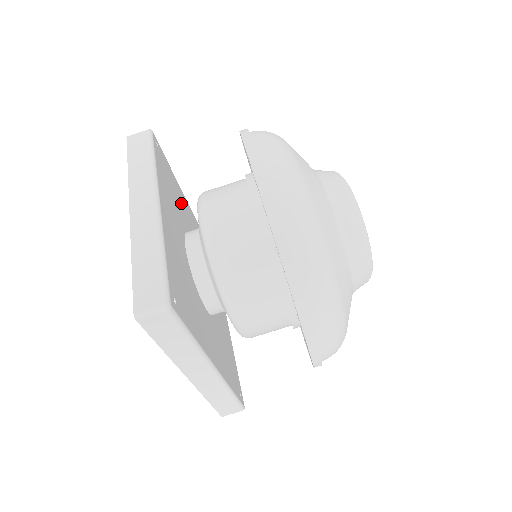
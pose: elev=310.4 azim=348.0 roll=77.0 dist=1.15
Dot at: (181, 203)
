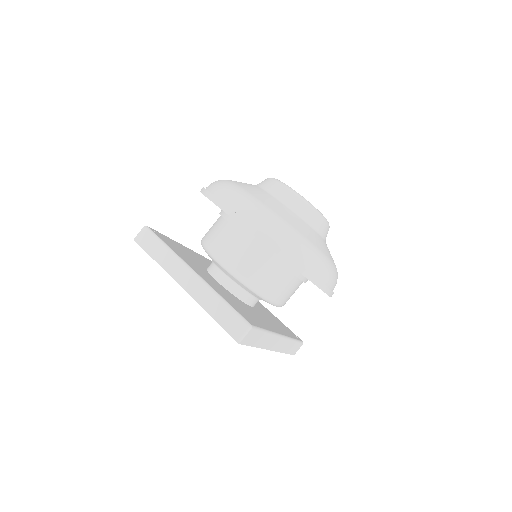
Dot at: (188, 253)
